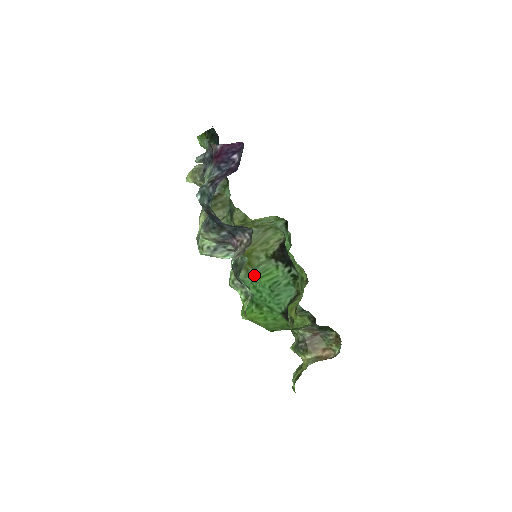
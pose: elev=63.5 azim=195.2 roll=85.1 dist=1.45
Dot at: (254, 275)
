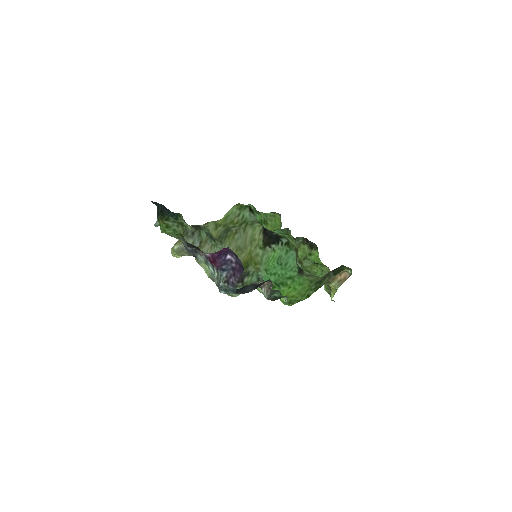
Dot at: (264, 267)
